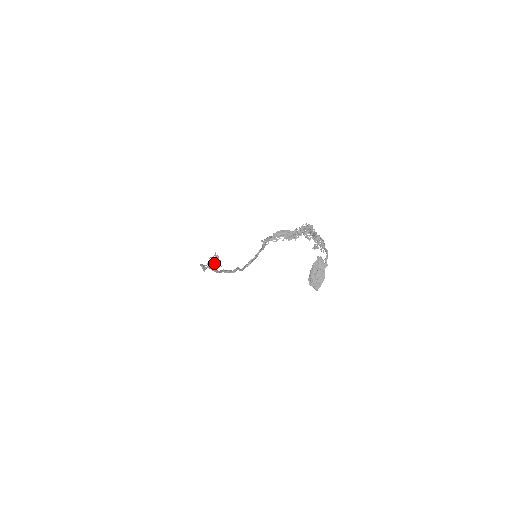
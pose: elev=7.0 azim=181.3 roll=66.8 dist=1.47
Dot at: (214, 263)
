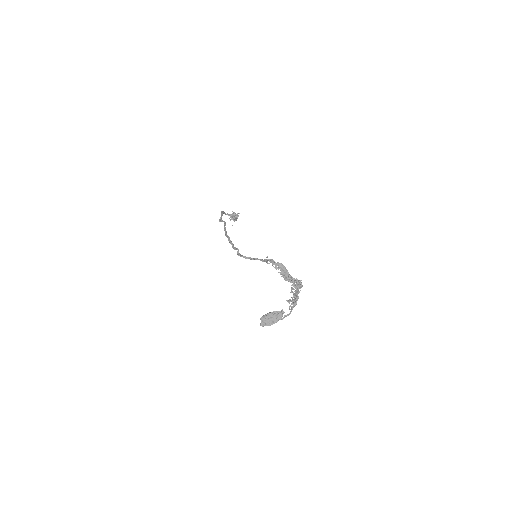
Dot at: (231, 218)
